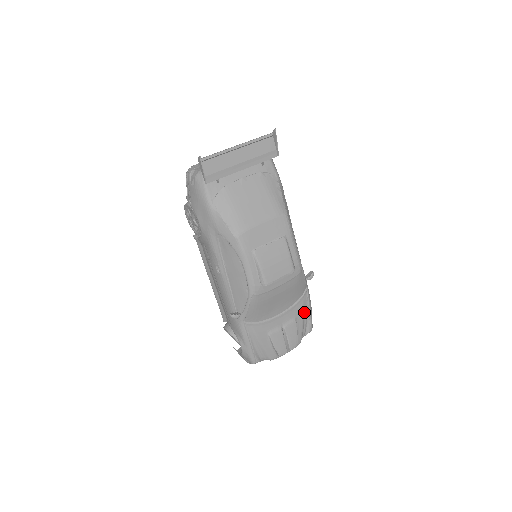
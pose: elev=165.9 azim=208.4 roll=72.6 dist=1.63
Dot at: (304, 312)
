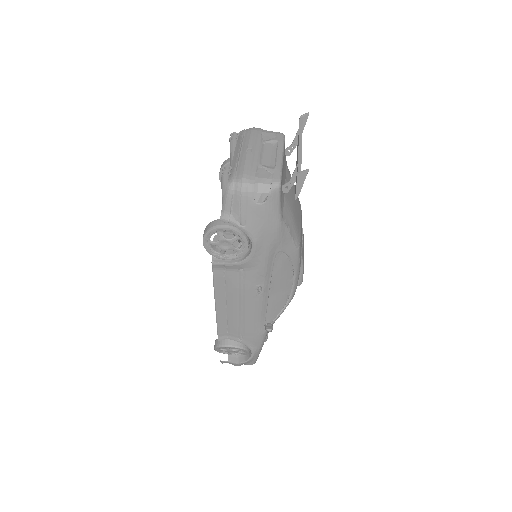
Dot at: occluded
